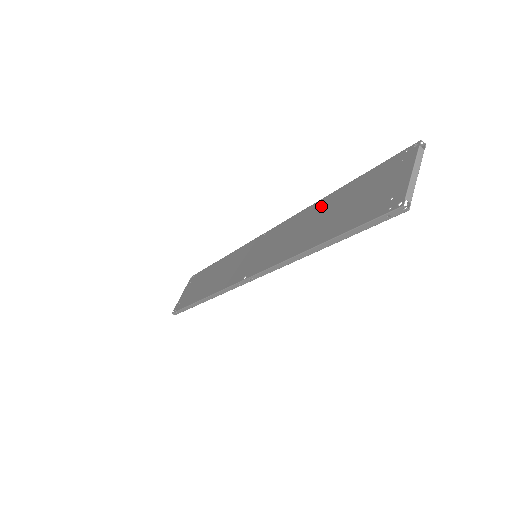
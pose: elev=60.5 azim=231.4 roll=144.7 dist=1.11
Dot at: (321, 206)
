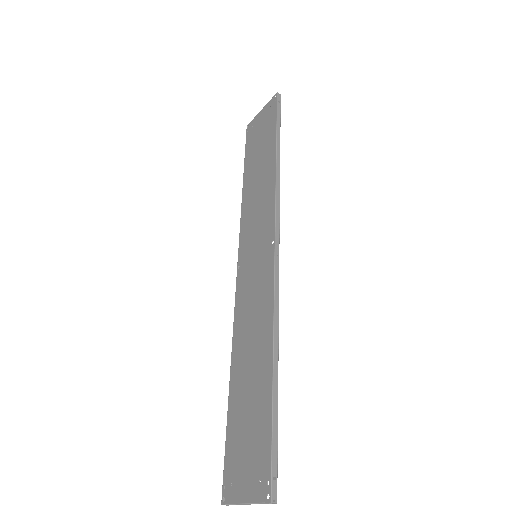
Dot at: (264, 352)
